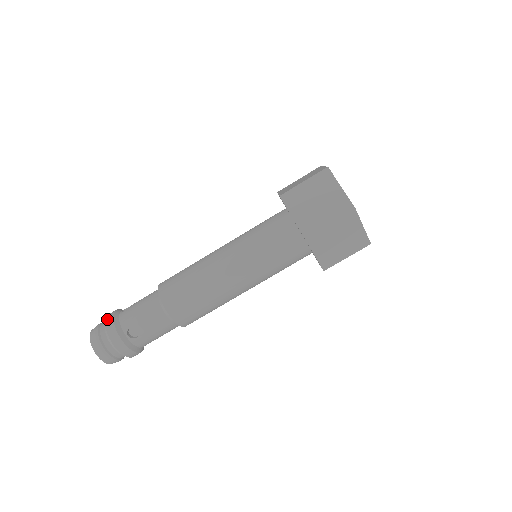
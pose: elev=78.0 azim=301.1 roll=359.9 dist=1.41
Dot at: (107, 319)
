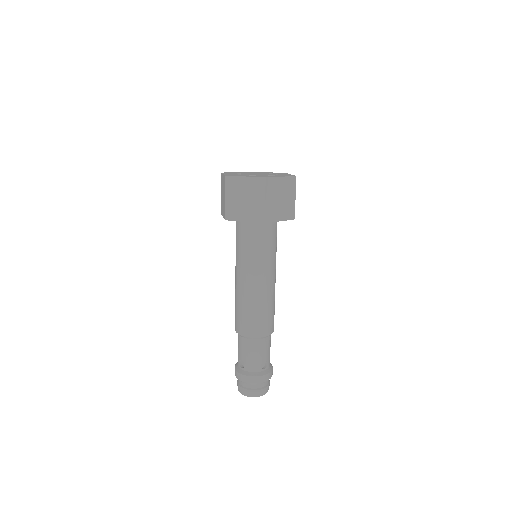
Dot at: occluded
